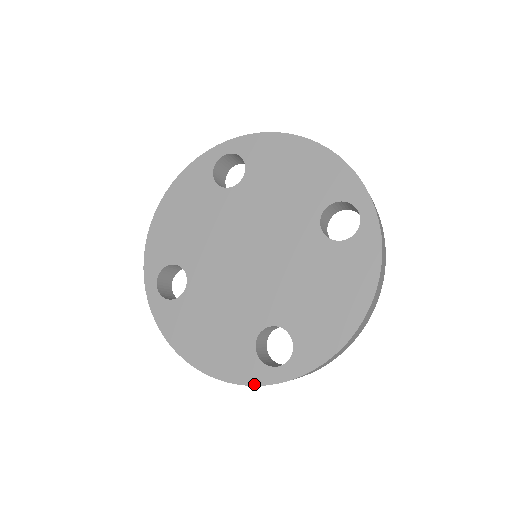
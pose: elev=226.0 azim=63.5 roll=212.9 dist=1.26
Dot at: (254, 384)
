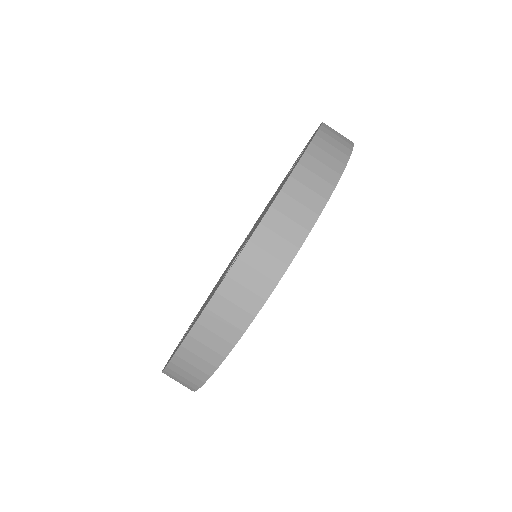
Dot at: (208, 302)
